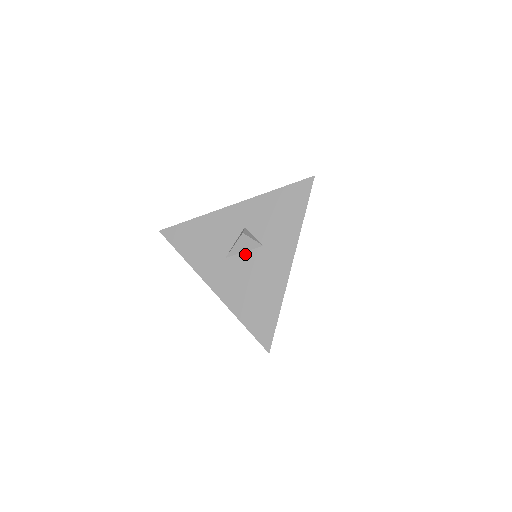
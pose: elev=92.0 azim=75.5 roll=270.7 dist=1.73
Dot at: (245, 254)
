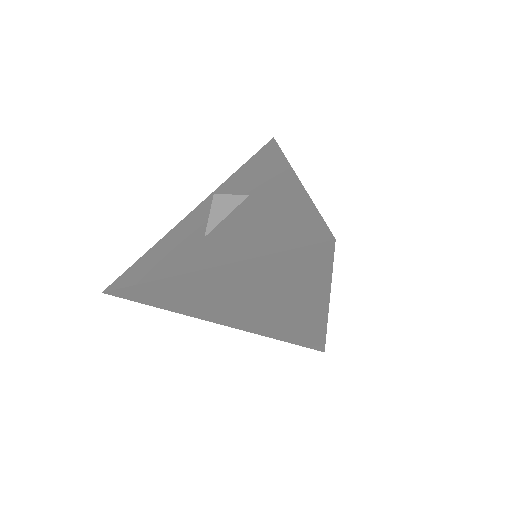
Dot at: (229, 216)
